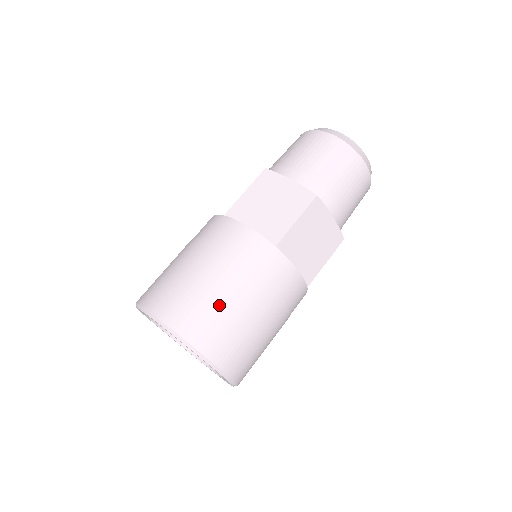
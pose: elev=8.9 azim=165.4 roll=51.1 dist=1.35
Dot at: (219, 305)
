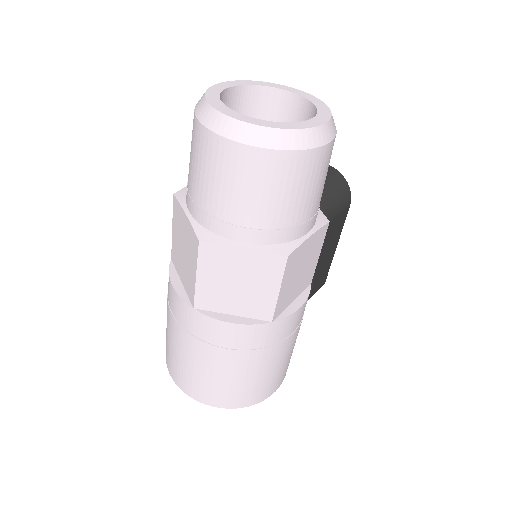
Dot at: (183, 363)
